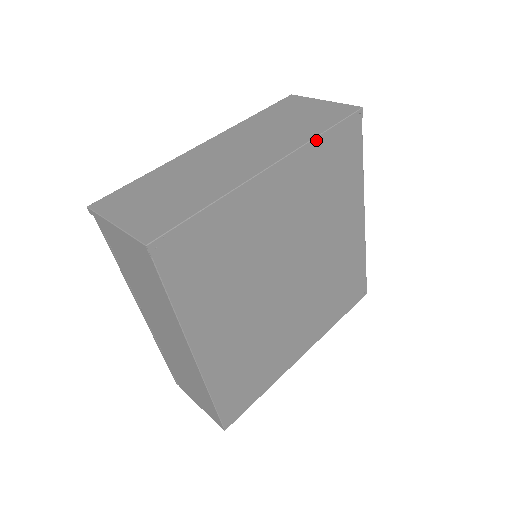
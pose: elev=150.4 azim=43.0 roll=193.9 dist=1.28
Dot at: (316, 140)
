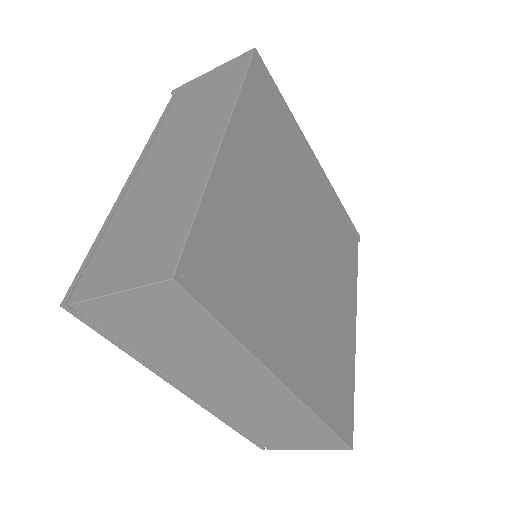
Dot at: (337, 197)
